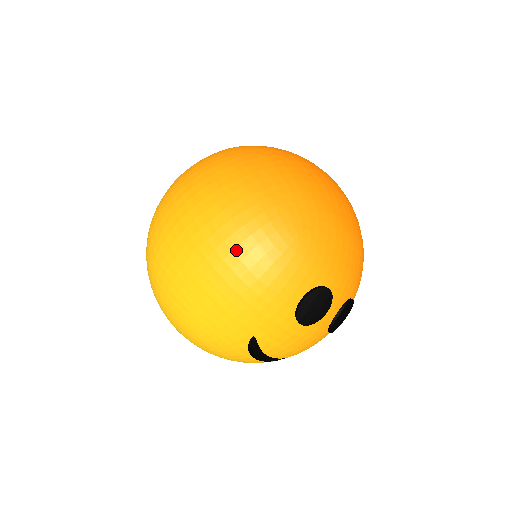
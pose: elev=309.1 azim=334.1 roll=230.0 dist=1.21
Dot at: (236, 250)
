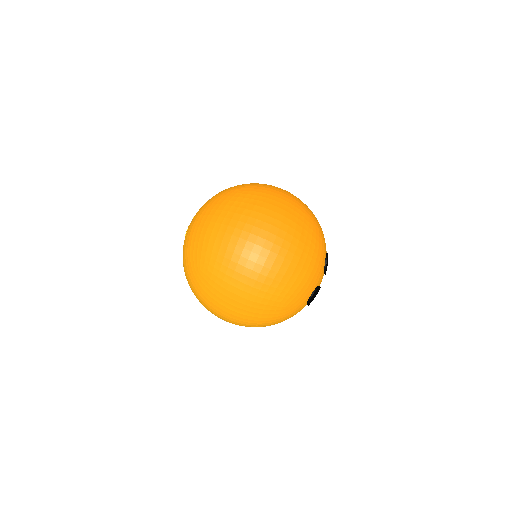
Dot at: (265, 325)
